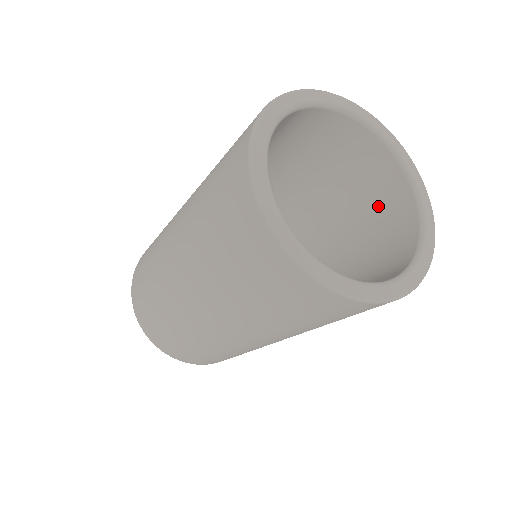
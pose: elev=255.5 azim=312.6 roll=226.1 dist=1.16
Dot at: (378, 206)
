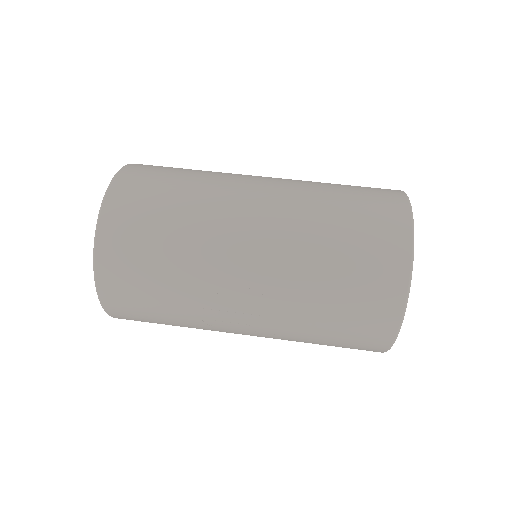
Dot at: occluded
